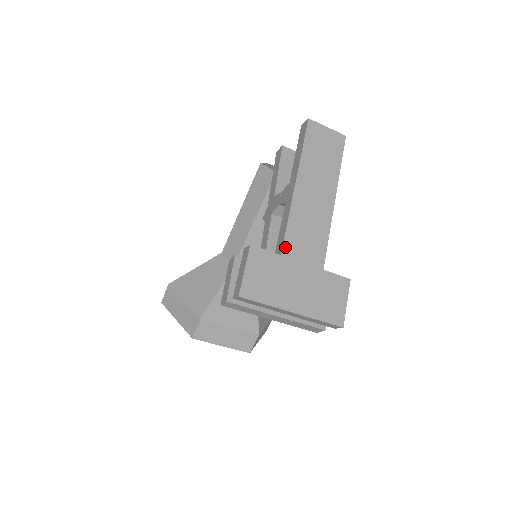
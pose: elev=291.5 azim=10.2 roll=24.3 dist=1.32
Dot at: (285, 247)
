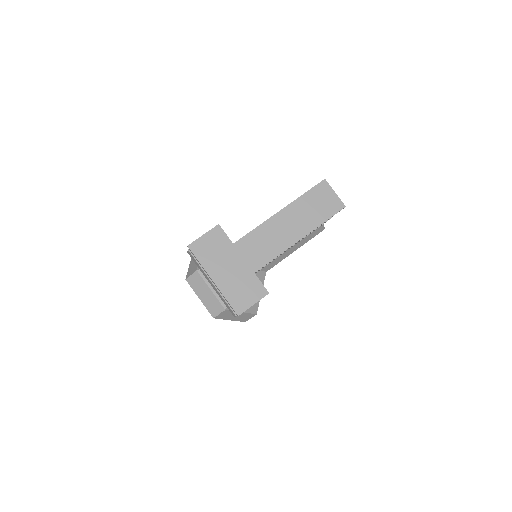
Dot at: (240, 241)
